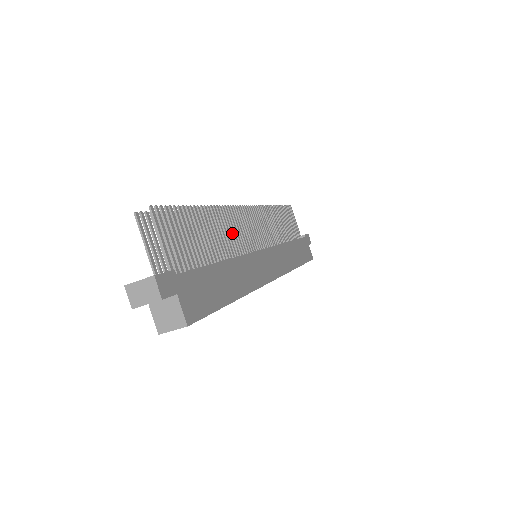
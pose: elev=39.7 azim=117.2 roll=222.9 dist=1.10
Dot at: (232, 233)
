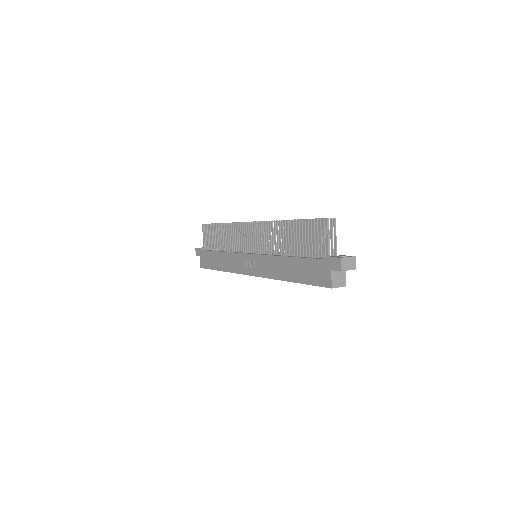
Dot at: occluded
